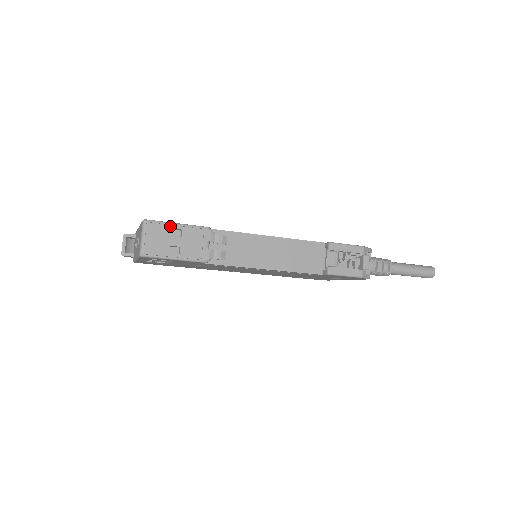
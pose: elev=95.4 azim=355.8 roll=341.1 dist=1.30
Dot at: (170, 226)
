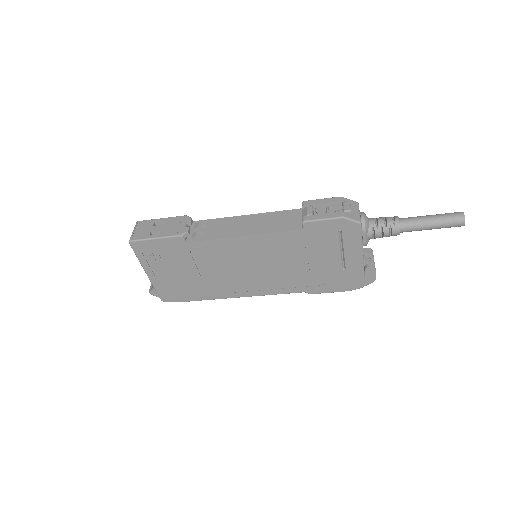
Dot at: (155, 221)
